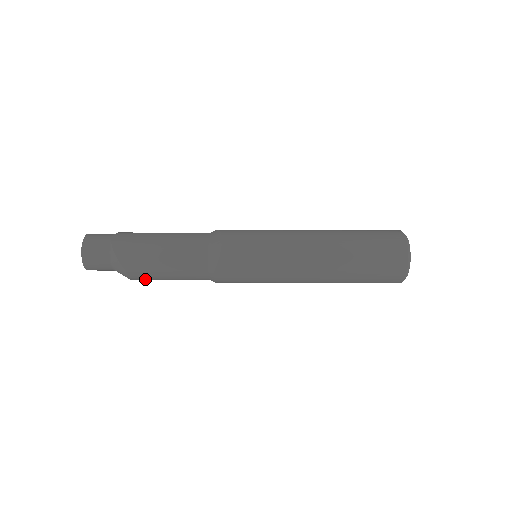
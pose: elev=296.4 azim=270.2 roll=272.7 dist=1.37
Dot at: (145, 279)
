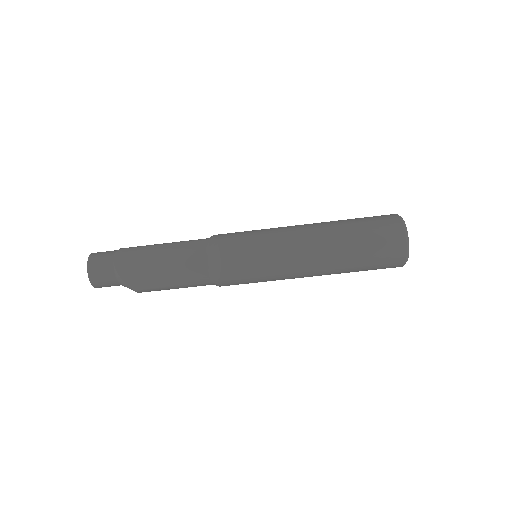
Dot at: occluded
